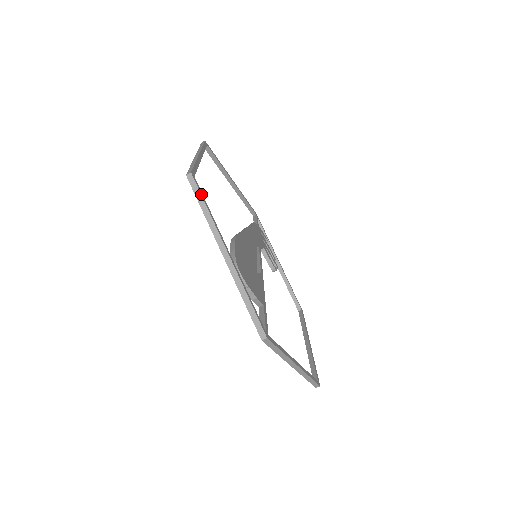
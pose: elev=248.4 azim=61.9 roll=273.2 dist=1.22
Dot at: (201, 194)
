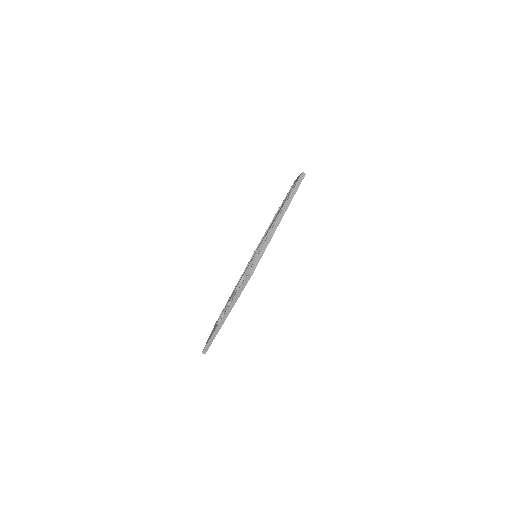
Dot at: occluded
